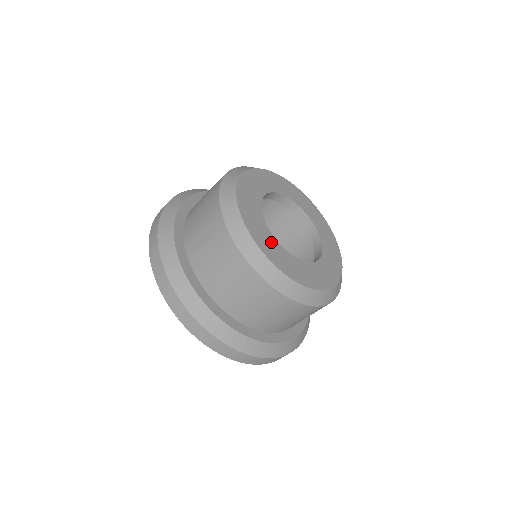
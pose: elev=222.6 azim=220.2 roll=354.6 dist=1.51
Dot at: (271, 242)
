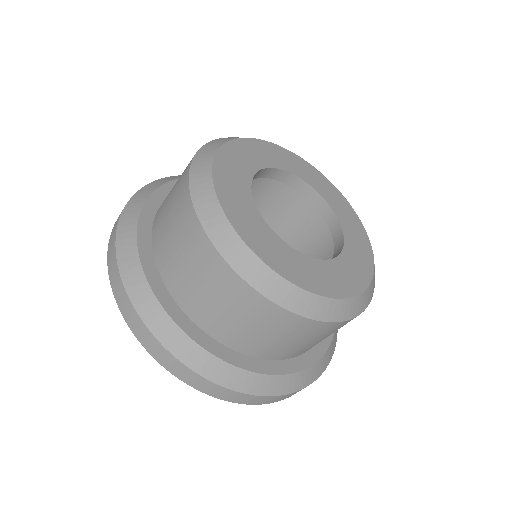
Dot at: (268, 238)
